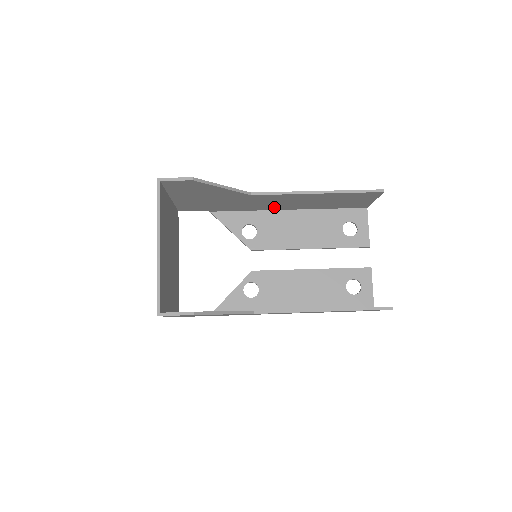
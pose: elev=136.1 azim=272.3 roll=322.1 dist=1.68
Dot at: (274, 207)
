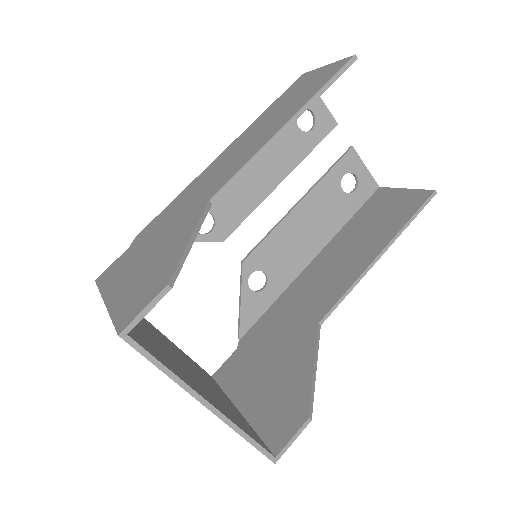
Dot at: occluded
